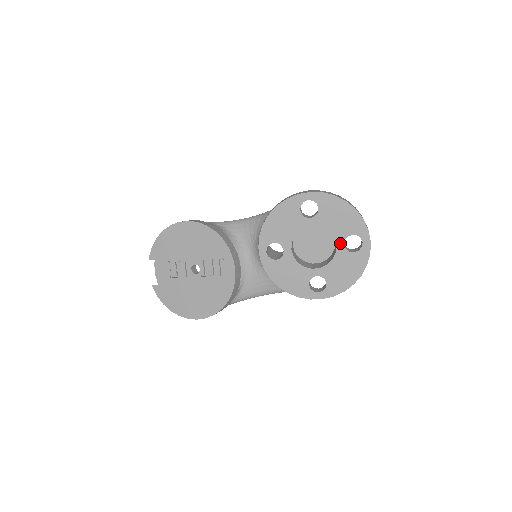
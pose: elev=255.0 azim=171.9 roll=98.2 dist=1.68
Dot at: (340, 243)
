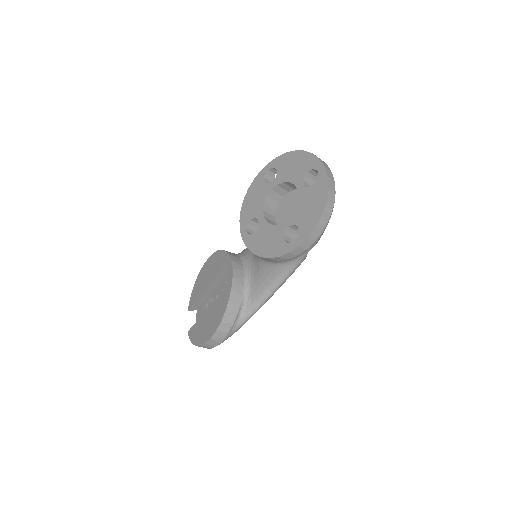
Dot at: (300, 185)
